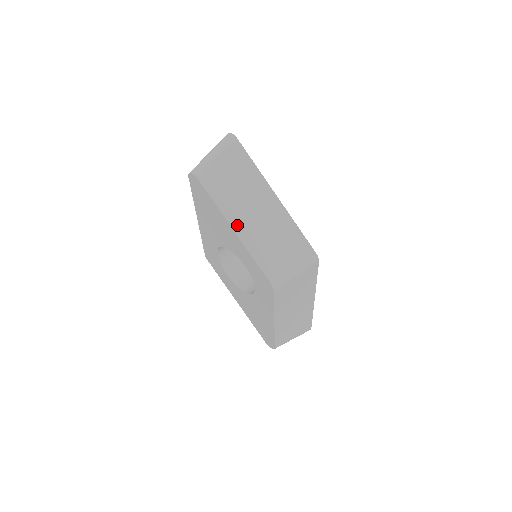
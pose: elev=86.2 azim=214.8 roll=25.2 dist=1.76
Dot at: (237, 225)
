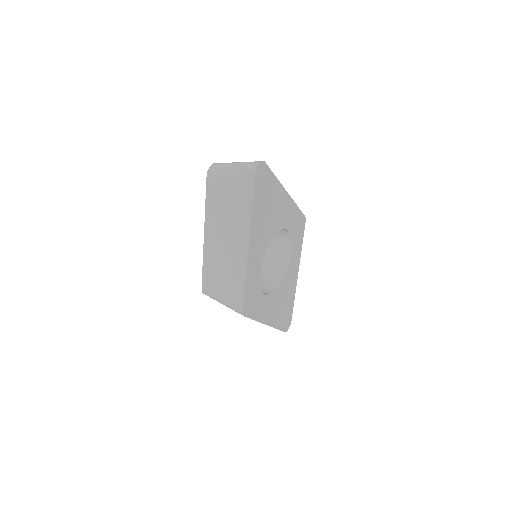
Dot at: (208, 233)
